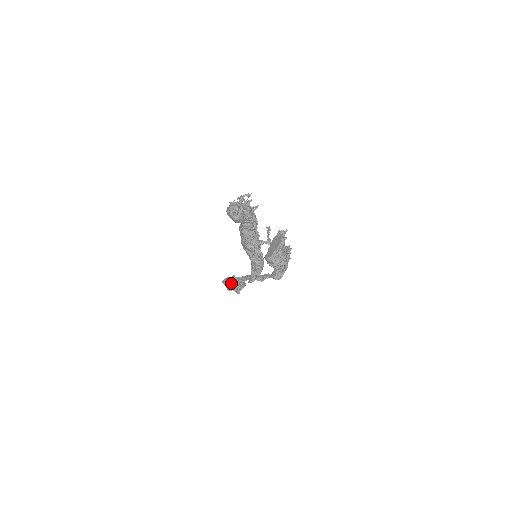
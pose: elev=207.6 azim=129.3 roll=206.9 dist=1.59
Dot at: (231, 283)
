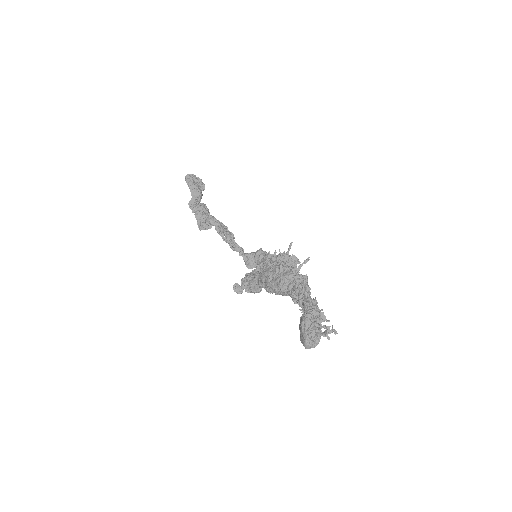
Dot at: (199, 207)
